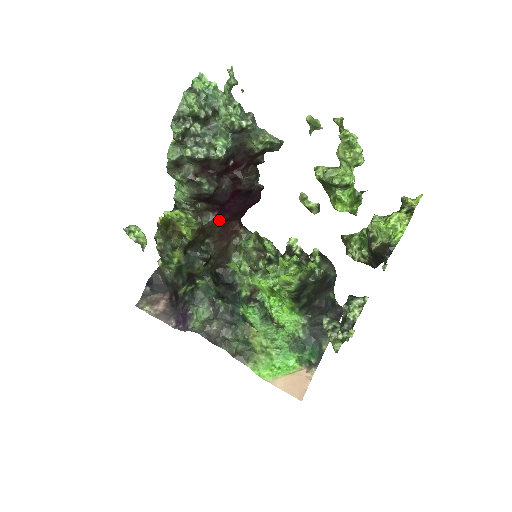
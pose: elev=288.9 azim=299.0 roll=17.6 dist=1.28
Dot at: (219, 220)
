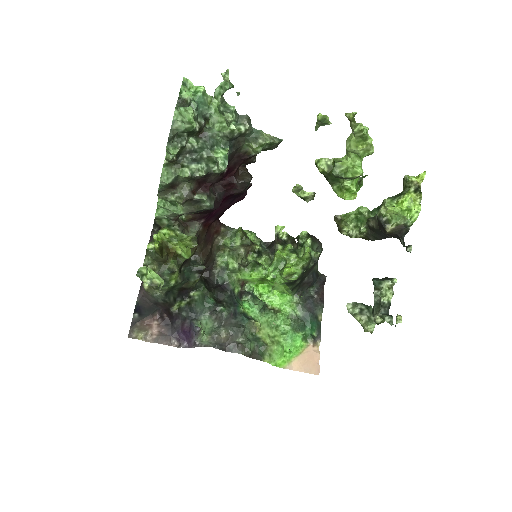
Dot at: (204, 226)
